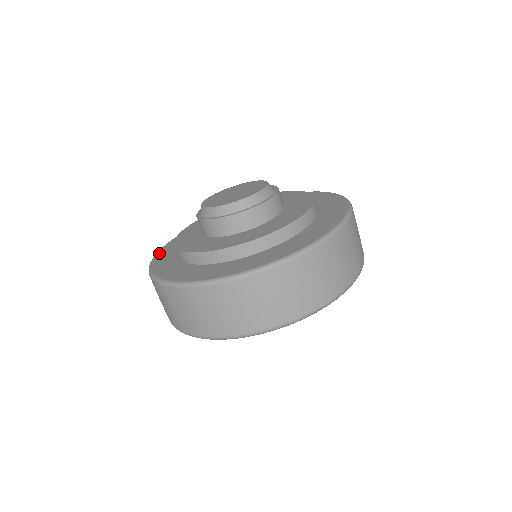
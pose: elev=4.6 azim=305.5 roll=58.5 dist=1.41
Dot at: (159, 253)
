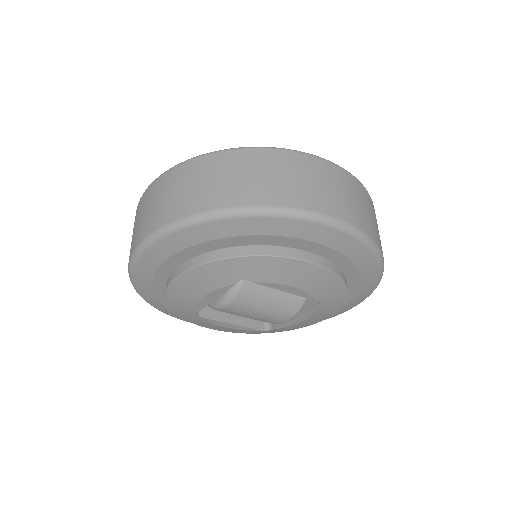
Dot at: occluded
